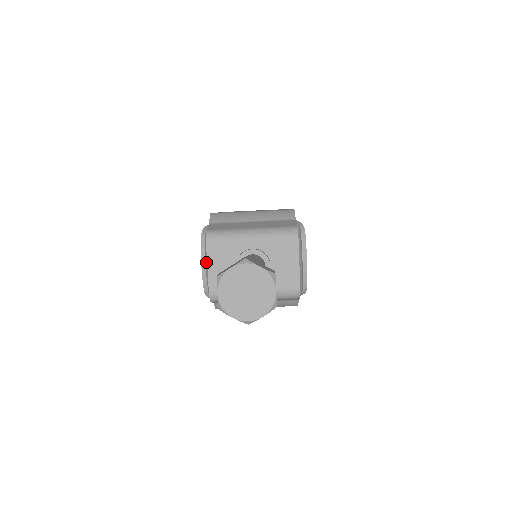
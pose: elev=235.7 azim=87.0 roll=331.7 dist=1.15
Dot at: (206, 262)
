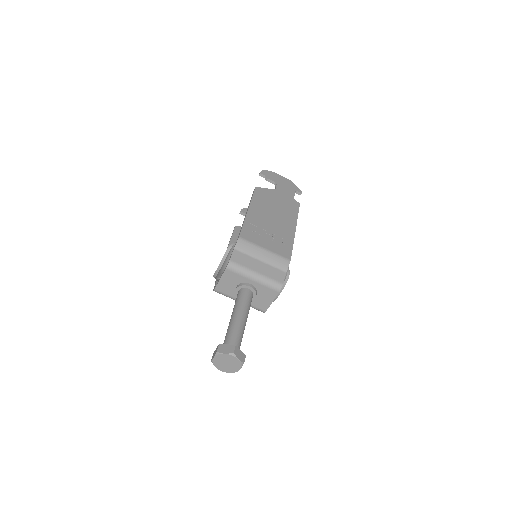
Dot at: (221, 267)
